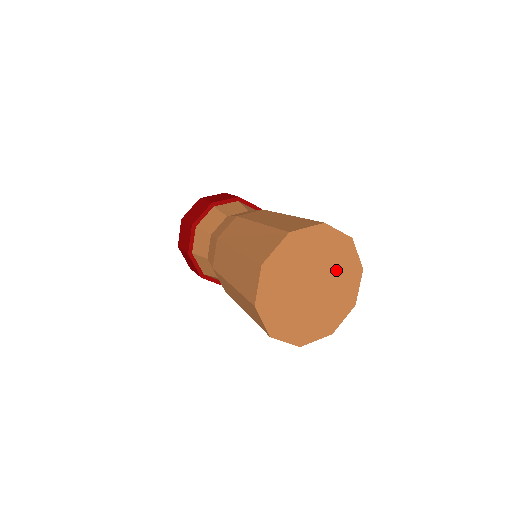
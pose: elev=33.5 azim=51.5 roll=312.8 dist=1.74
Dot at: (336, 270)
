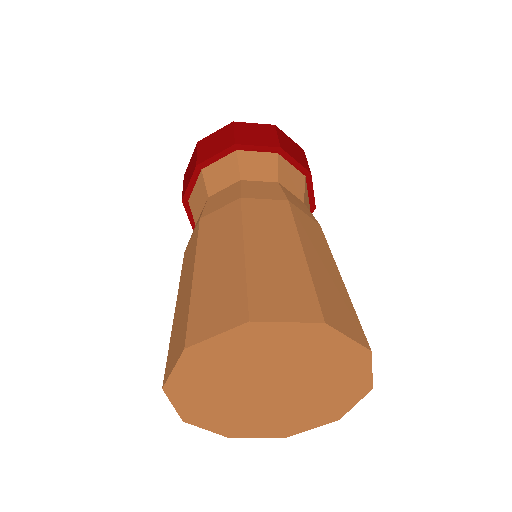
Dot at: (310, 364)
